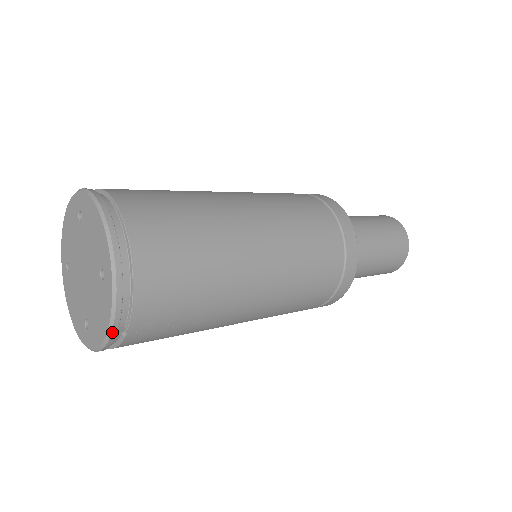
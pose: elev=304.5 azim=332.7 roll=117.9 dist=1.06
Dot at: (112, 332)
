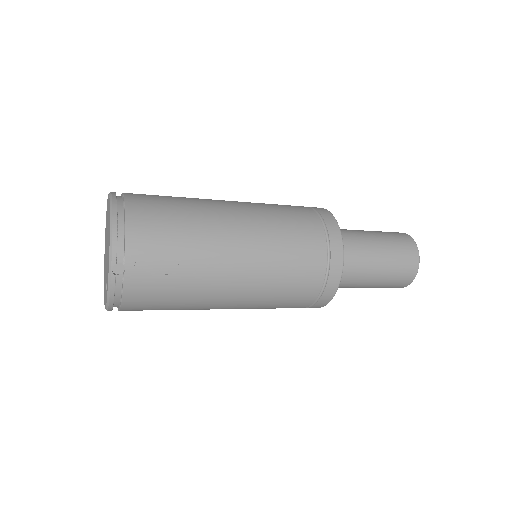
Dot at: (112, 264)
